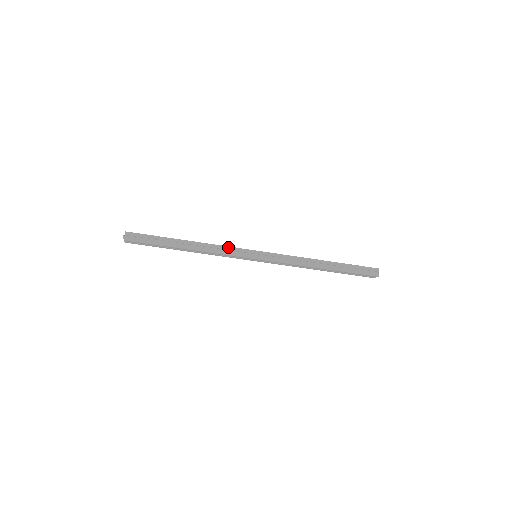
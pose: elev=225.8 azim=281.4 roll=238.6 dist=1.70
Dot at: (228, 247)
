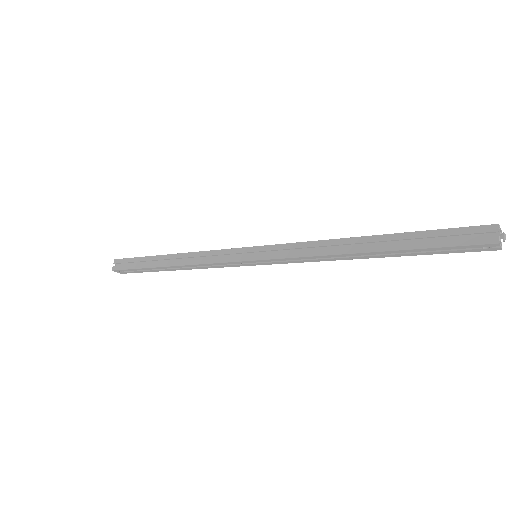
Dot at: (215, 251)
